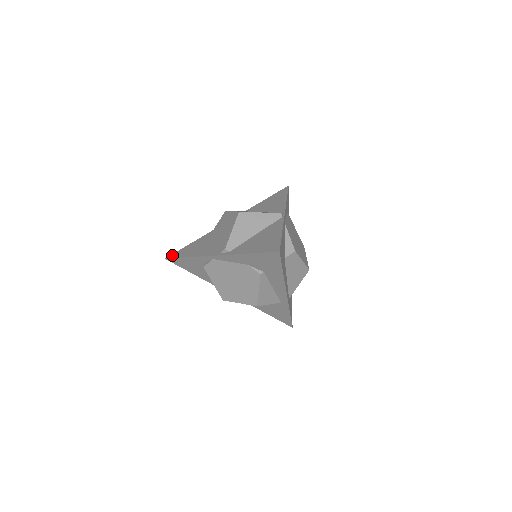
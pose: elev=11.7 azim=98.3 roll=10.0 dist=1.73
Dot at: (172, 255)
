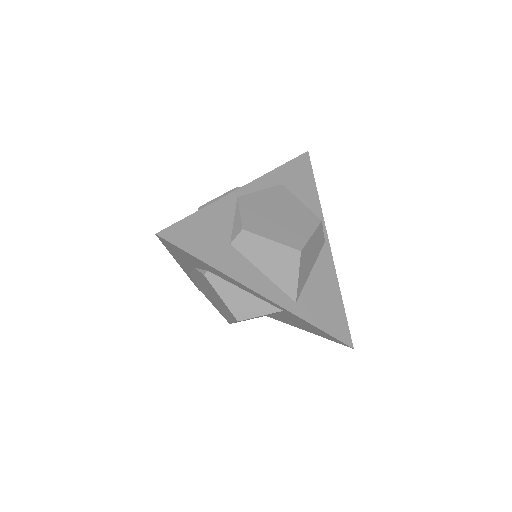
Dot at: occluded
